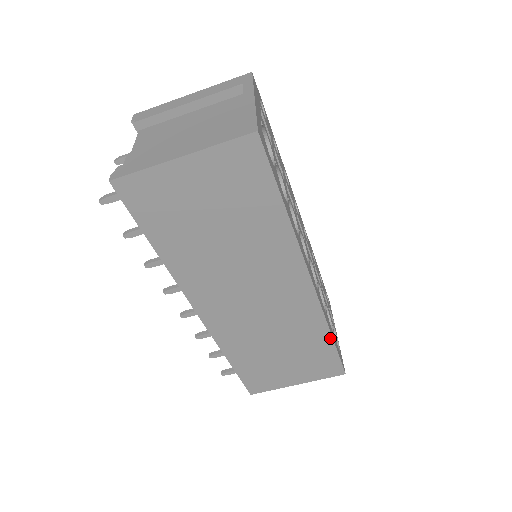
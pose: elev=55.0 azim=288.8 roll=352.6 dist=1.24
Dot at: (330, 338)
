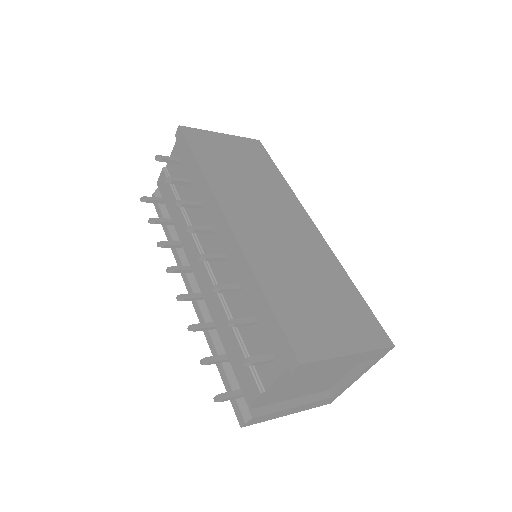
Dot at: occluded
